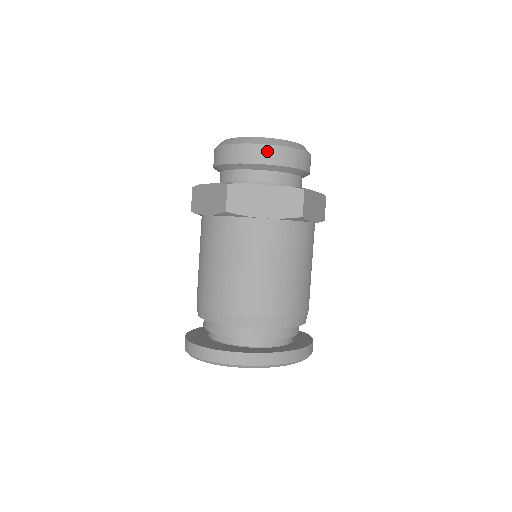
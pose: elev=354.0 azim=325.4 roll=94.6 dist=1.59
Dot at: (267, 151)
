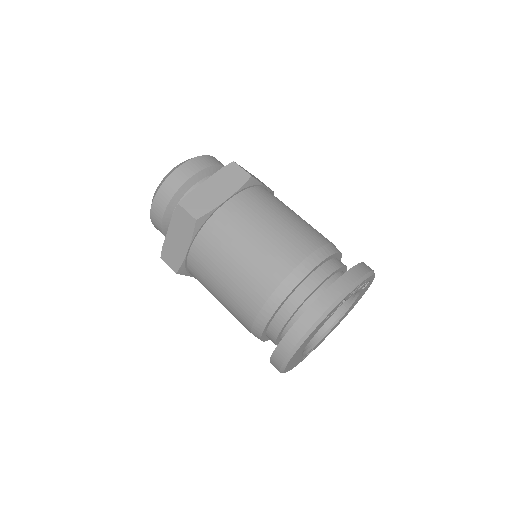
Dot at: (184, 169)
